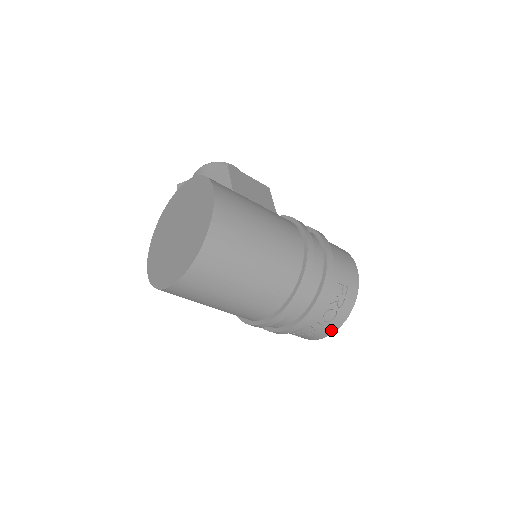
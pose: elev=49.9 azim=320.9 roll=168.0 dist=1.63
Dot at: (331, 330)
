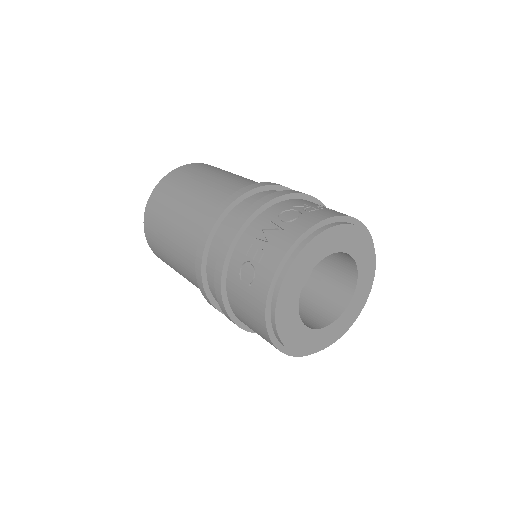
Dot at: (291, 238)
